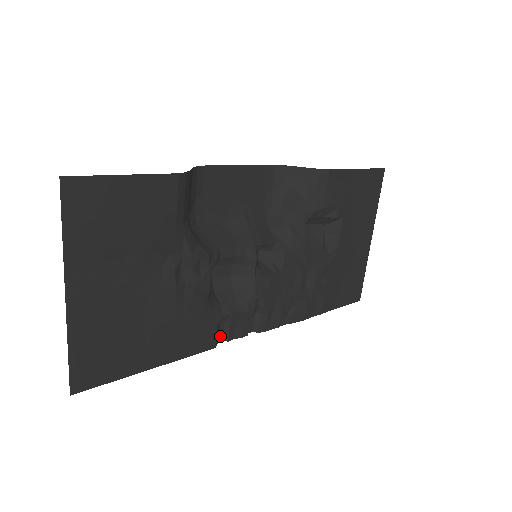
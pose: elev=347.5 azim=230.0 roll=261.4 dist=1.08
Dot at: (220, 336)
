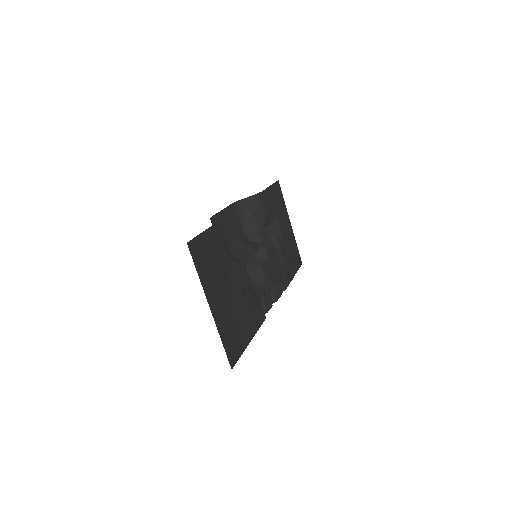
Dot at: occluded
